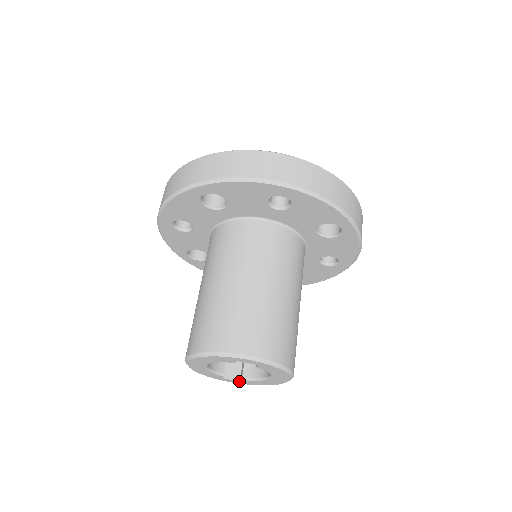
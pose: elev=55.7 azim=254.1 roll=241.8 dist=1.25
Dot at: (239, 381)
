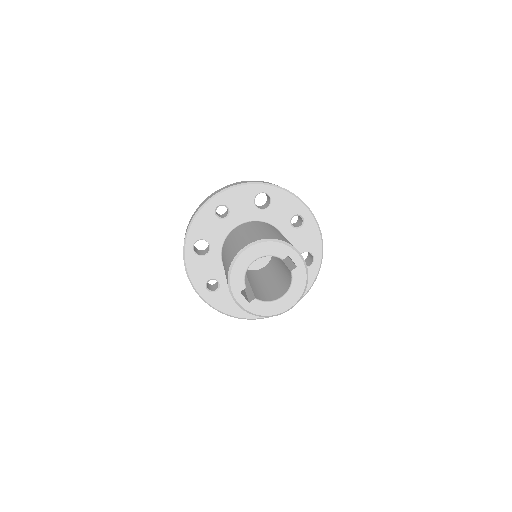
Dot at: (249, 302)
